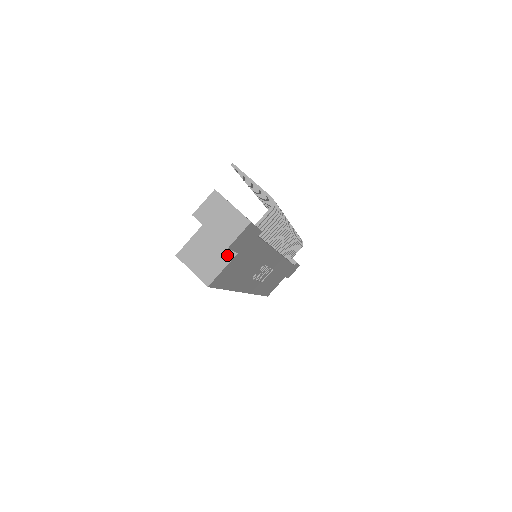
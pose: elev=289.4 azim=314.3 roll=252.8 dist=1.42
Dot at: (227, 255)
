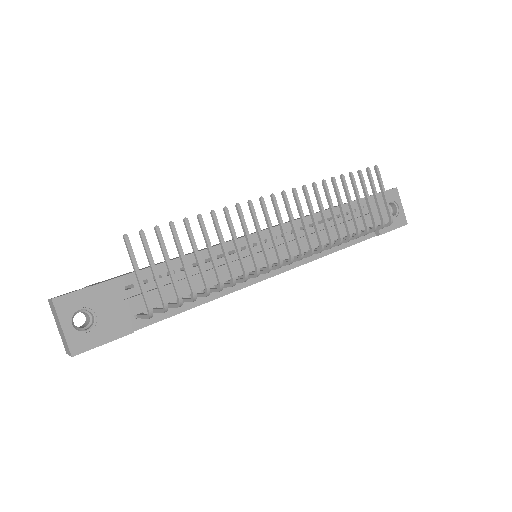
Dot at: occluded
